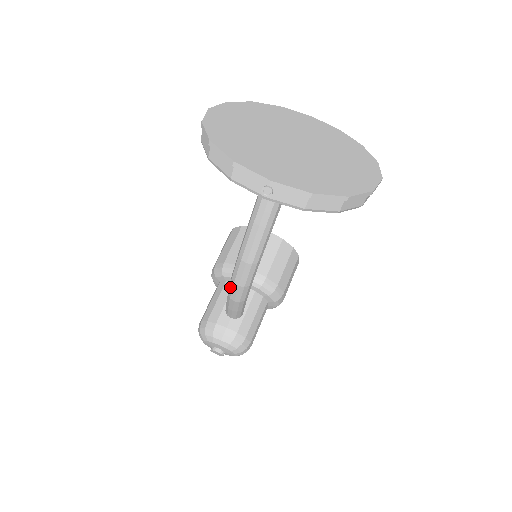
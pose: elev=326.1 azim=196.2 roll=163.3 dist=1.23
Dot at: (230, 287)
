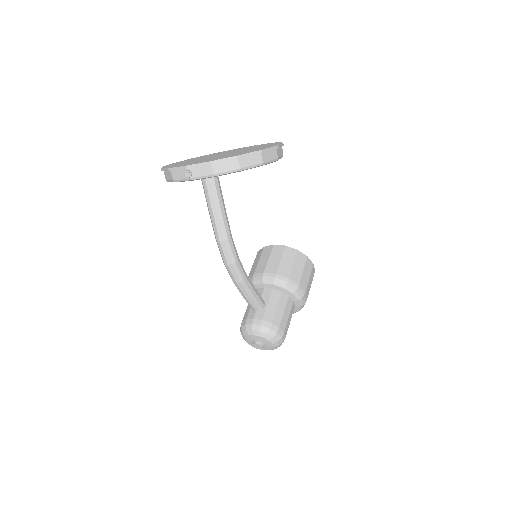
Dot at: (228, 272)
